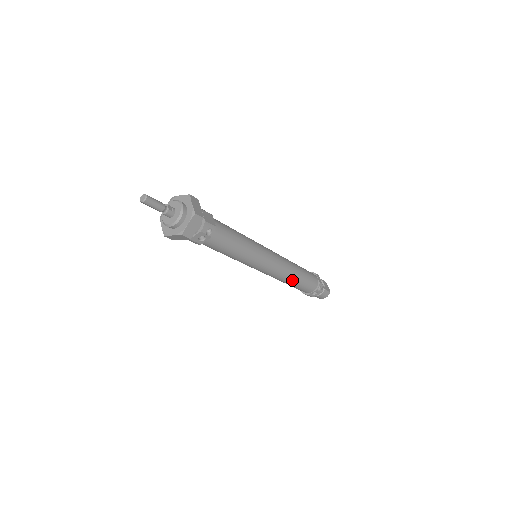
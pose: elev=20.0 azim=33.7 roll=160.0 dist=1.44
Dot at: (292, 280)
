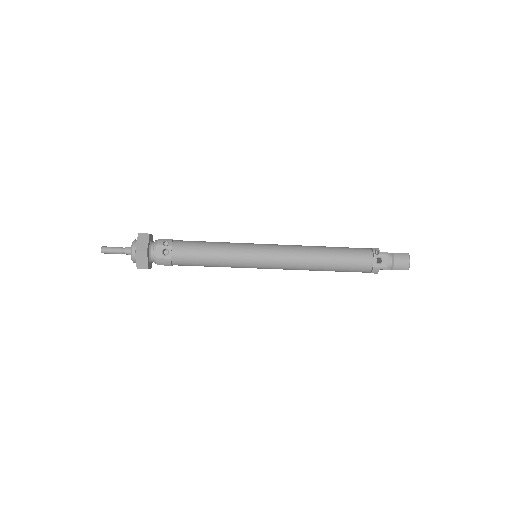
Dot at: (321, 256)
